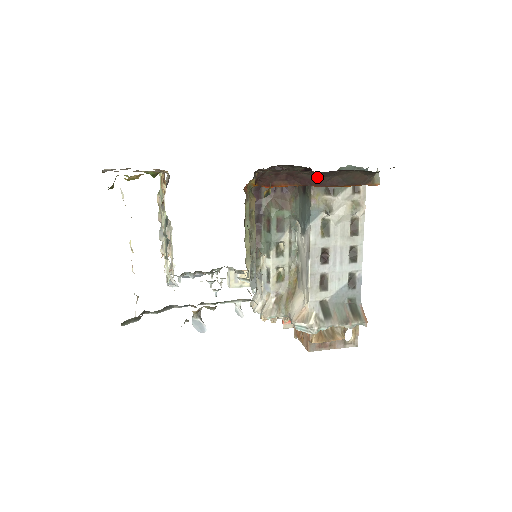
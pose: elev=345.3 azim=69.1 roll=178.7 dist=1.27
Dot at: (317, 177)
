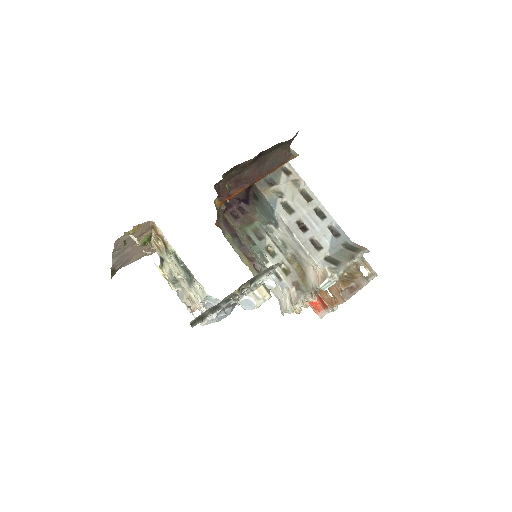
Dot at: (255, 171)
